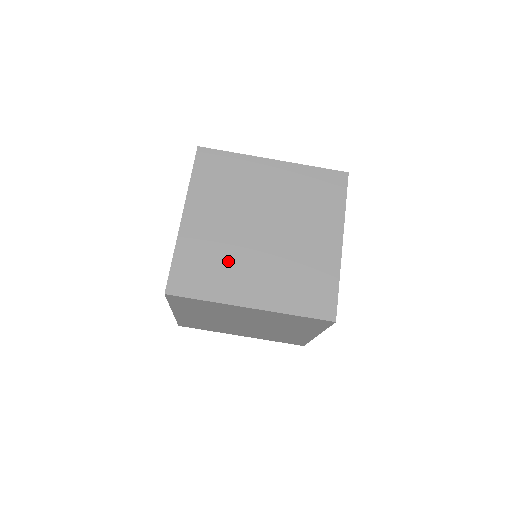
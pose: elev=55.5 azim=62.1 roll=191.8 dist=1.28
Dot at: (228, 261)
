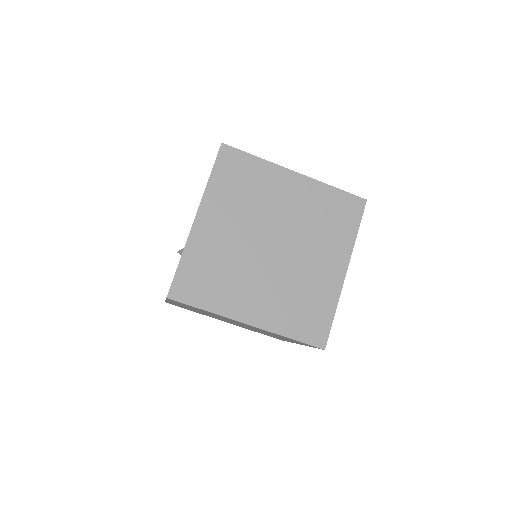
Dot at: occluded
